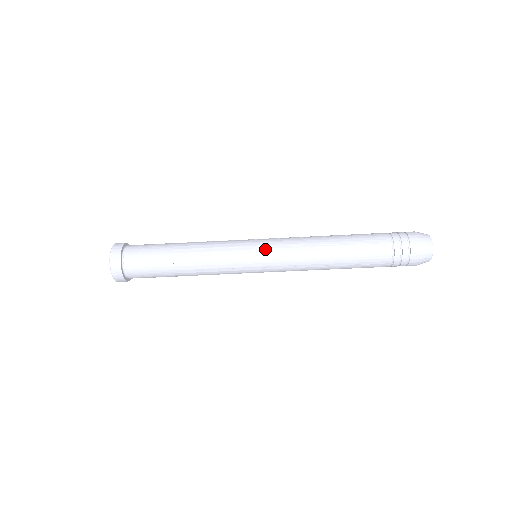
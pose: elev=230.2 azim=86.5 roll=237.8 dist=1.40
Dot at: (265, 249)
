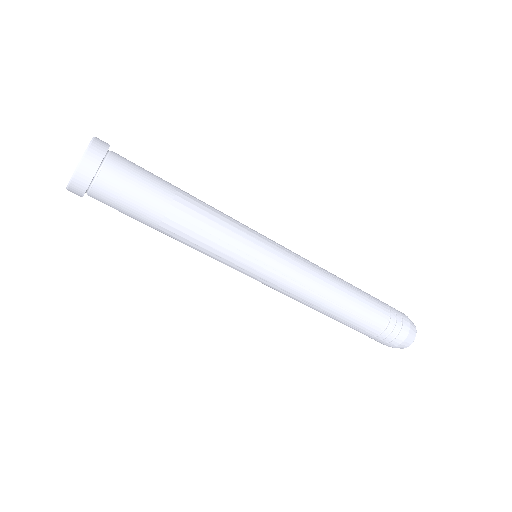
Dot at: (279, 247)
